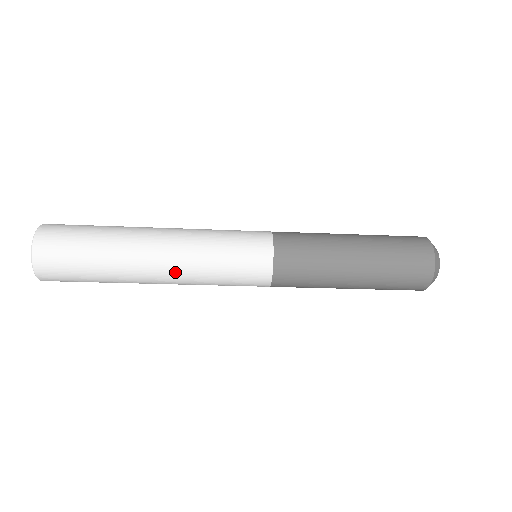
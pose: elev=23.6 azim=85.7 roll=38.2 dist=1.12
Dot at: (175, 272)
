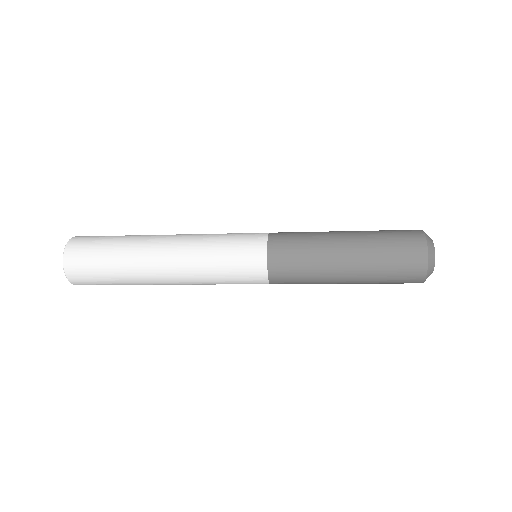
Dot at: (180, 270)
